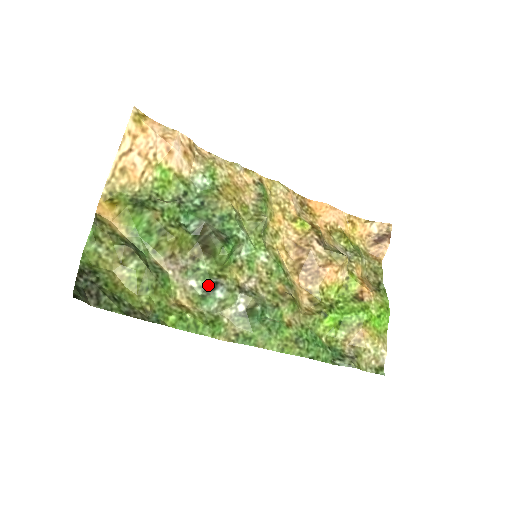
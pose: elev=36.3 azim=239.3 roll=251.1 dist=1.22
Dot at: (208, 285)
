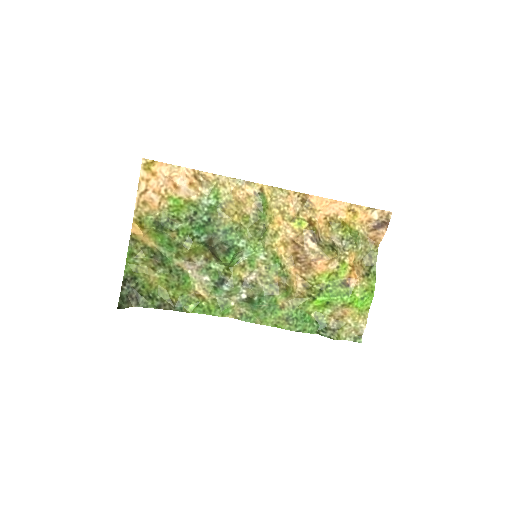
Dot at: (218, 280)
